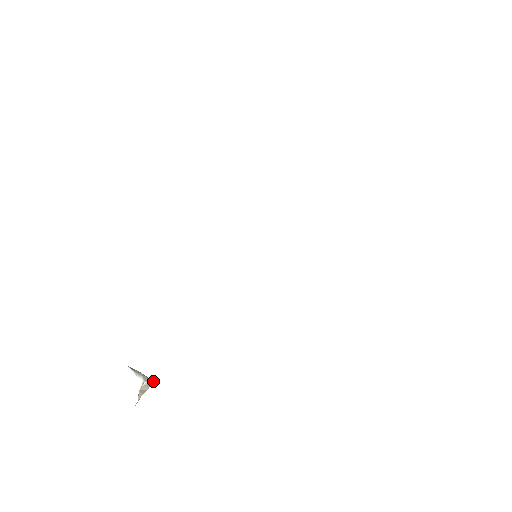
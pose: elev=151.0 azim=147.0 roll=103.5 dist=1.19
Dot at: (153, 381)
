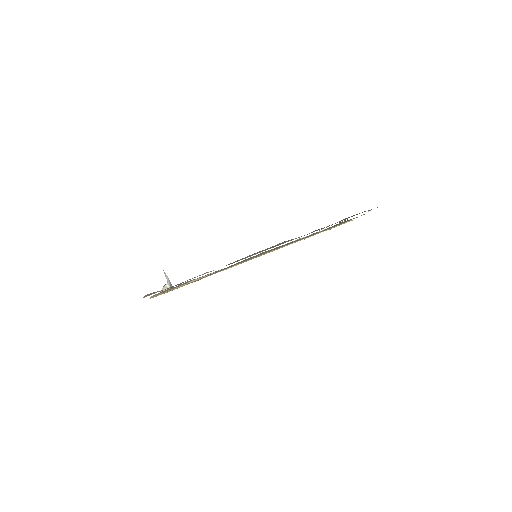
Dot at: occluded
